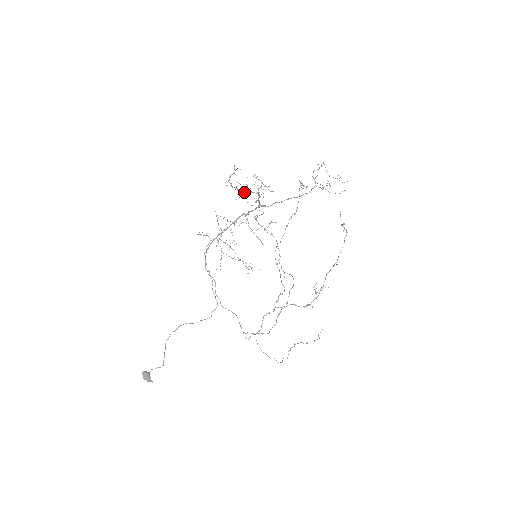
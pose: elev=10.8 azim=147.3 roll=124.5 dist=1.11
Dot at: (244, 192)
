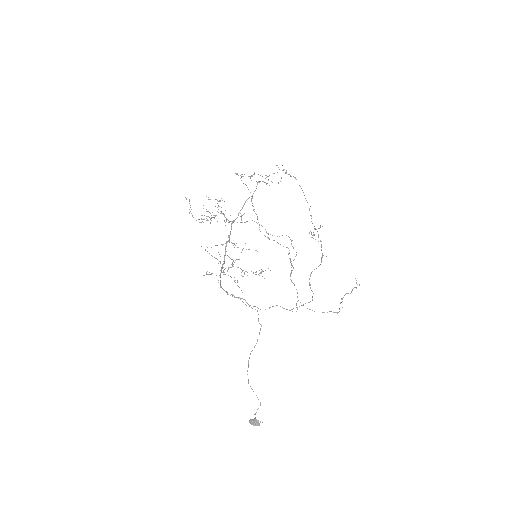
Dot at: (210, 219)
